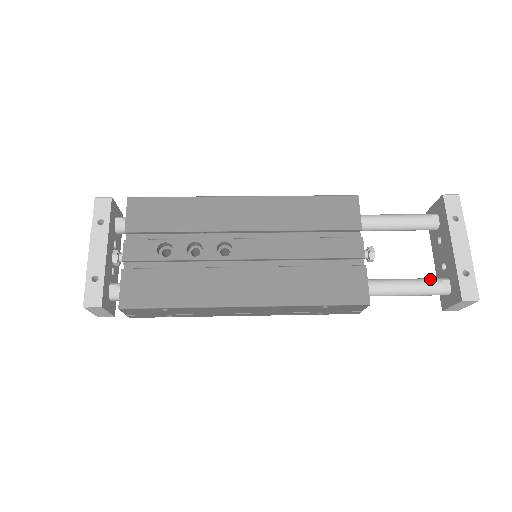
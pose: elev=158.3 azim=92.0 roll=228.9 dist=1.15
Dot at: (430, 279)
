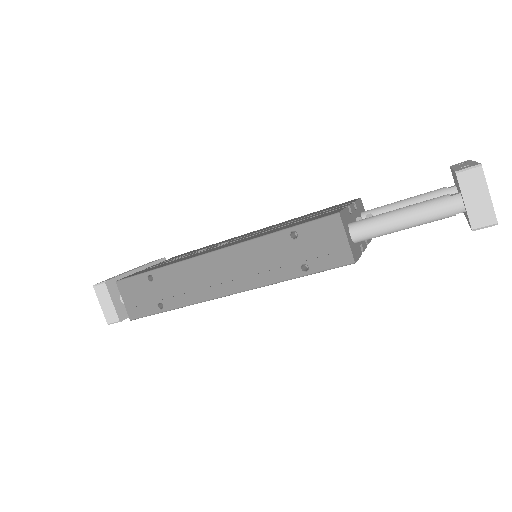
Dot at: occluded
